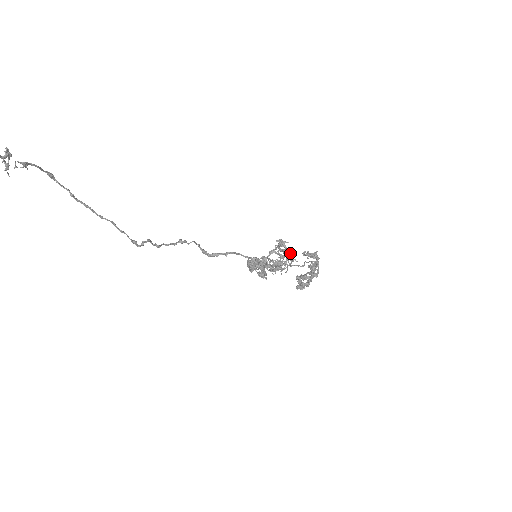
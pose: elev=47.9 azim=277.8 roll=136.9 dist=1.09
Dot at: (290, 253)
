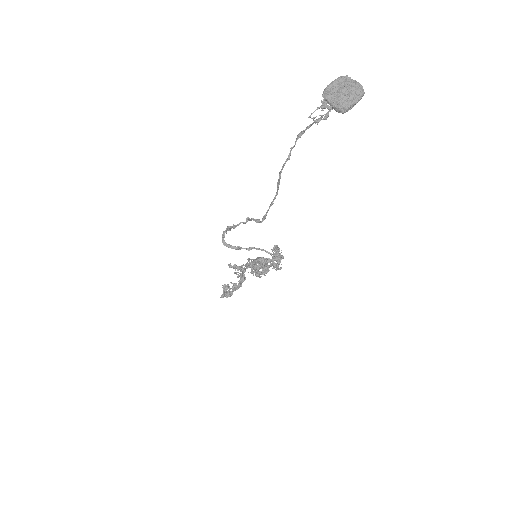
Dot at: occluded
